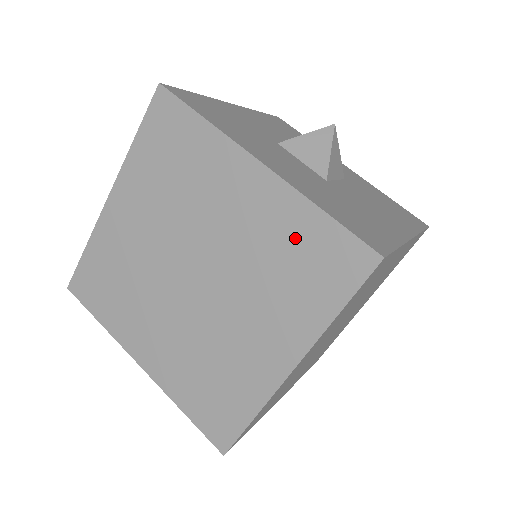
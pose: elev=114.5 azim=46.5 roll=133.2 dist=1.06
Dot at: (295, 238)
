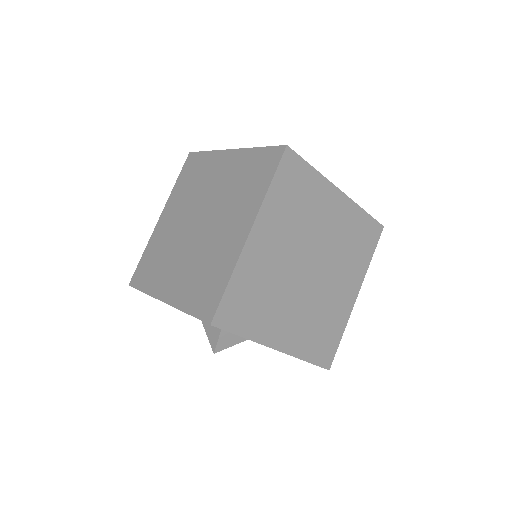
Dot at: (247, 167)
